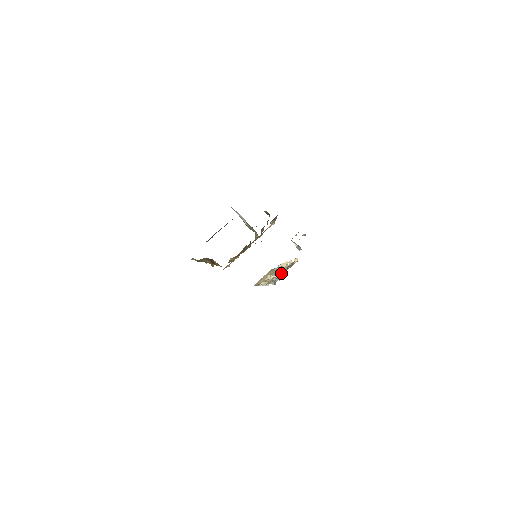
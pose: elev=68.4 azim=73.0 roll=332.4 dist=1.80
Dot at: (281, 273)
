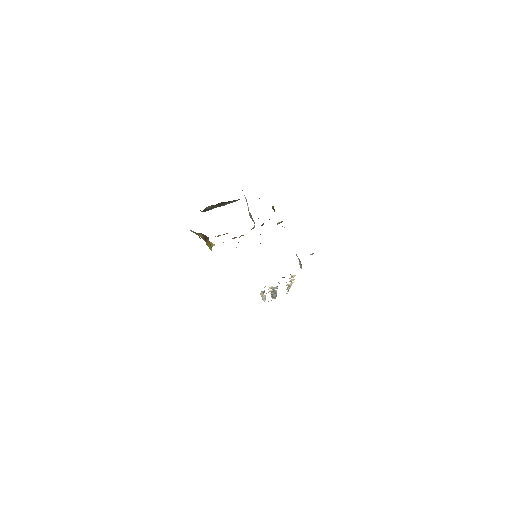
Dot at: (276, 286)
